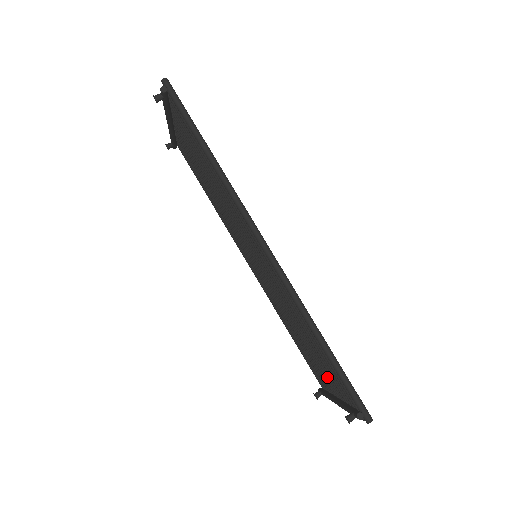
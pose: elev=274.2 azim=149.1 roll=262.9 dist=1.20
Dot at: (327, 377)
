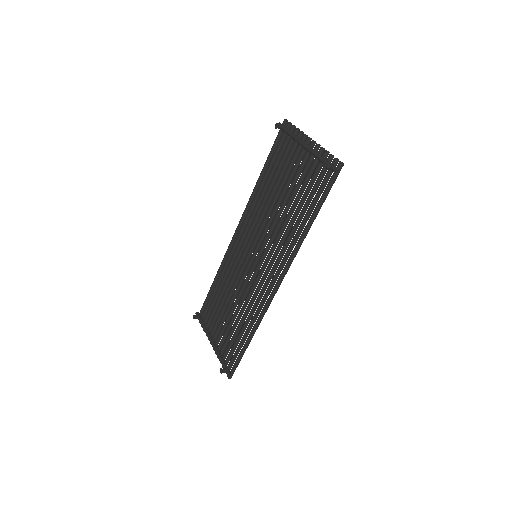
Dot at: (221, 332)
